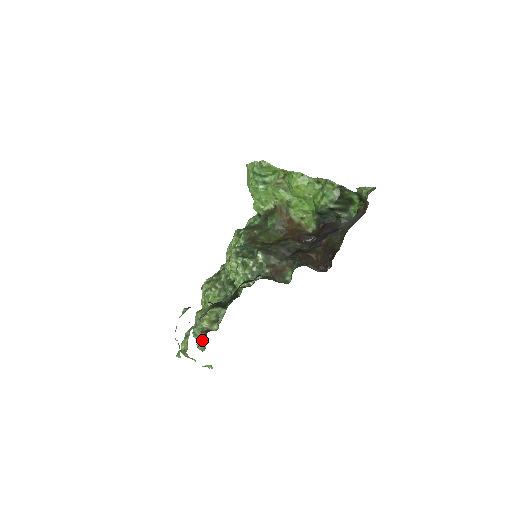
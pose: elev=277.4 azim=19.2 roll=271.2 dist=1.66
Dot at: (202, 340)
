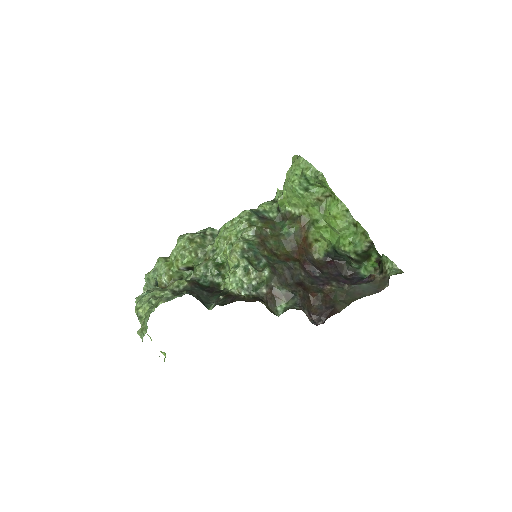
Dot at: occluded
